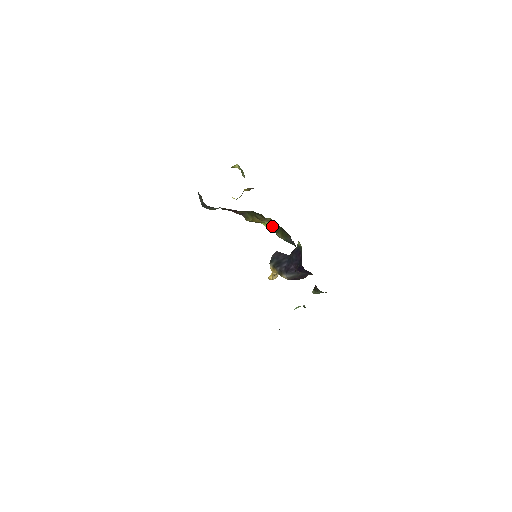
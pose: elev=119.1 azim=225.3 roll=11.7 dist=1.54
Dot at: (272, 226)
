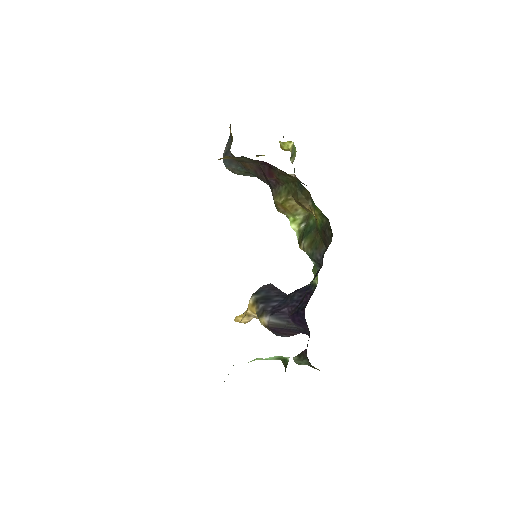
Dot at: (301, 228)
